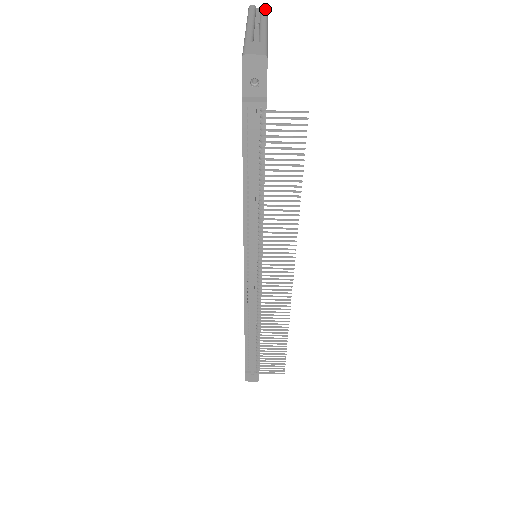
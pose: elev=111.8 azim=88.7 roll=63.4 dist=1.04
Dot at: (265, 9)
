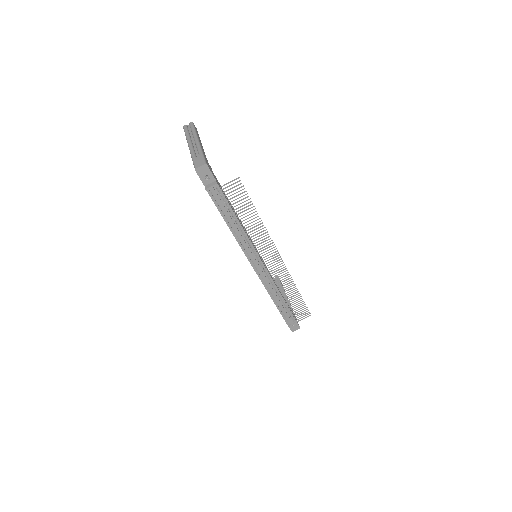
Dot at: (192, 126)
